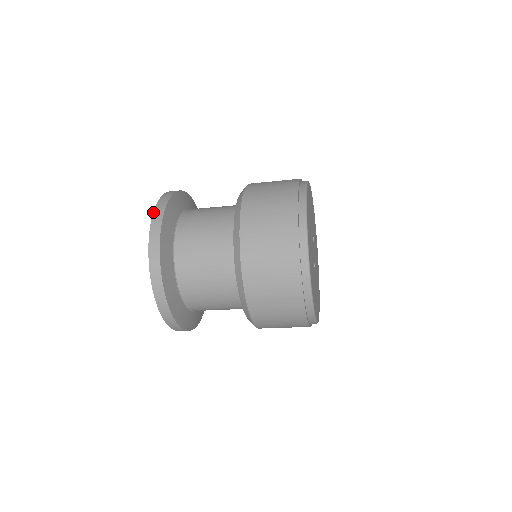
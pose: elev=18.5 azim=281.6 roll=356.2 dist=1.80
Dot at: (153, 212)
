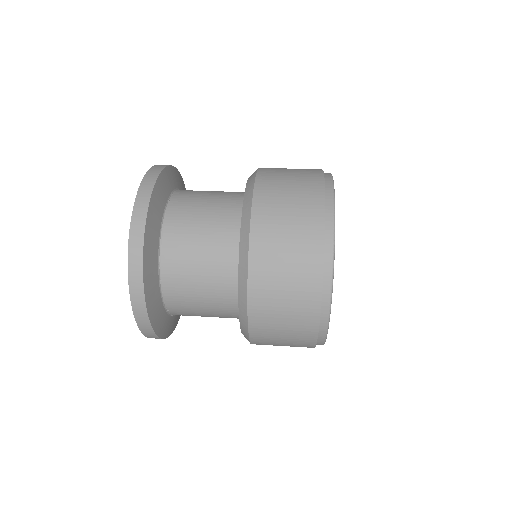
Dot at: occluded
